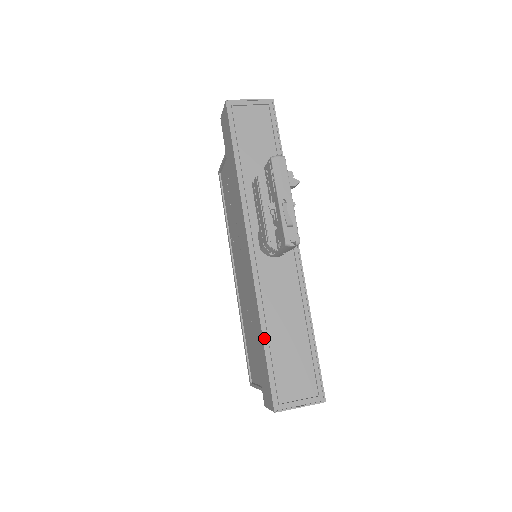
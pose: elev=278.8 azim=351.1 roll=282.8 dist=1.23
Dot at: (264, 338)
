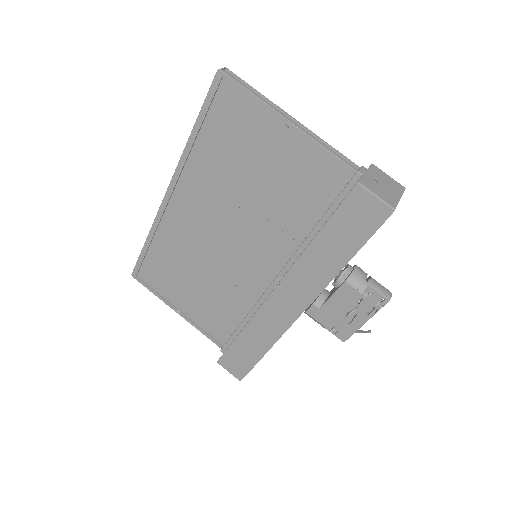
Dot at: (264, 354)
